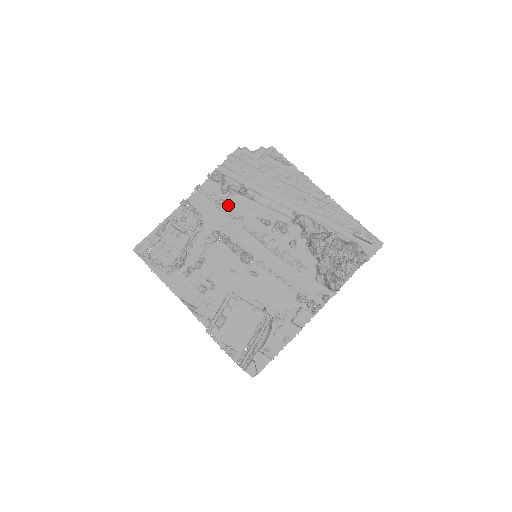
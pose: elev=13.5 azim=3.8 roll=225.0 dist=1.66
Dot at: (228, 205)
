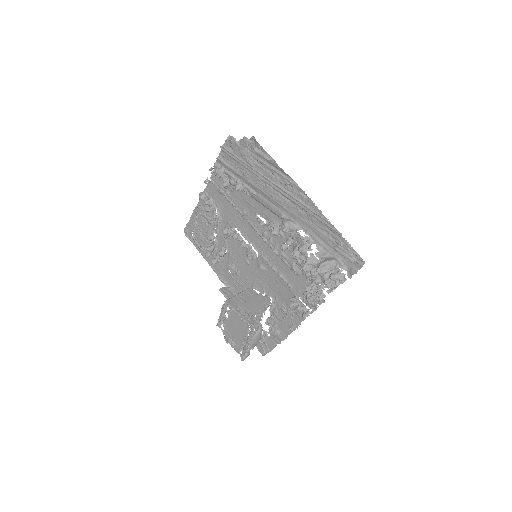
Dot at: (233, 198)
